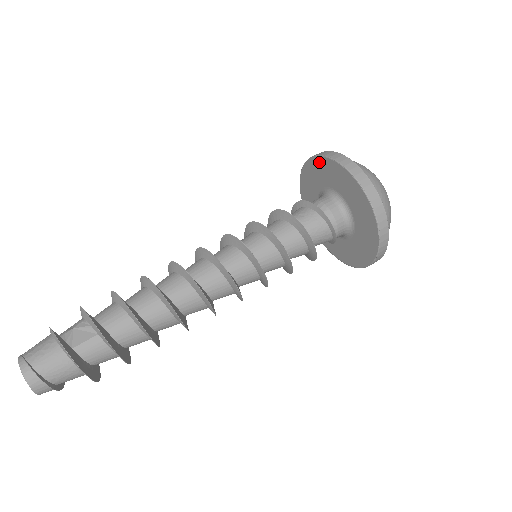
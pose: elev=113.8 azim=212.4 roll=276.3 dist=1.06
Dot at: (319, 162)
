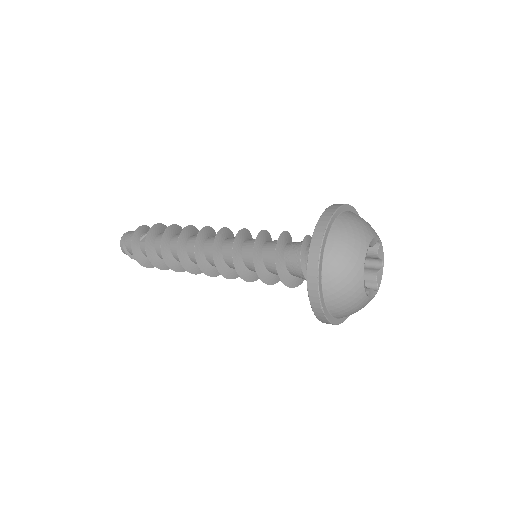
Dot at: occluded
